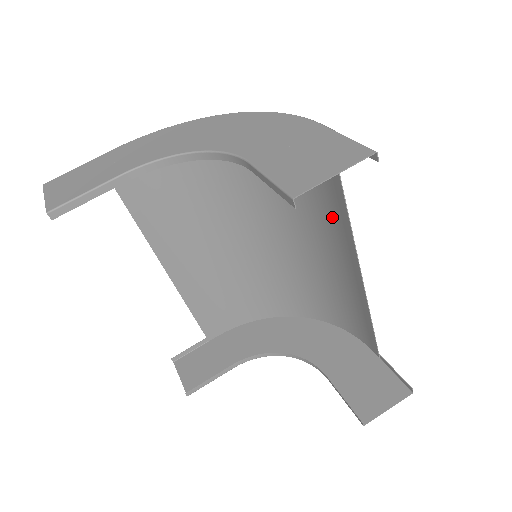
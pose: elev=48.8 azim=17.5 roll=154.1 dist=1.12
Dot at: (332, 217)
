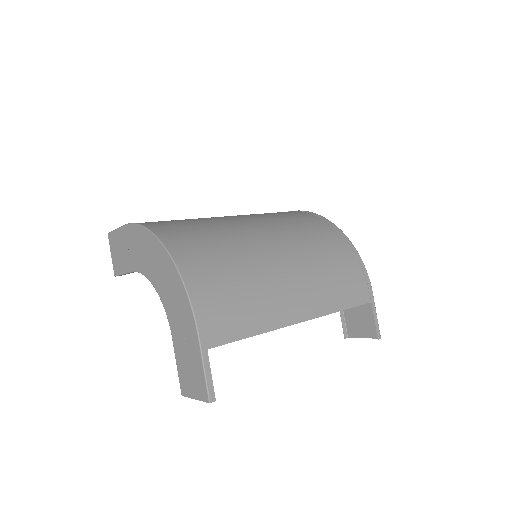
Dot at: (267, 307)
